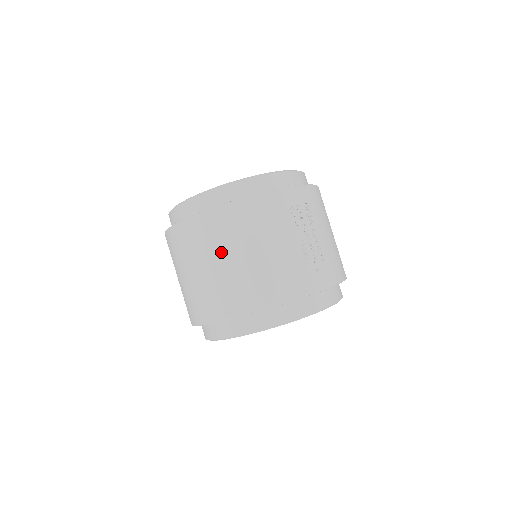
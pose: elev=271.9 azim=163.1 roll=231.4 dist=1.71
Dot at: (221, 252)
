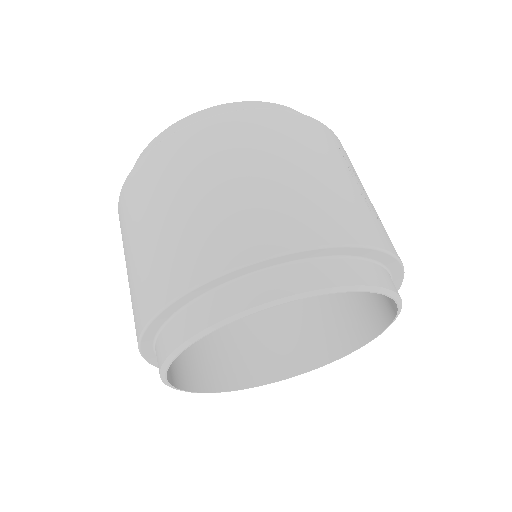
Dot at: (245, 162)
